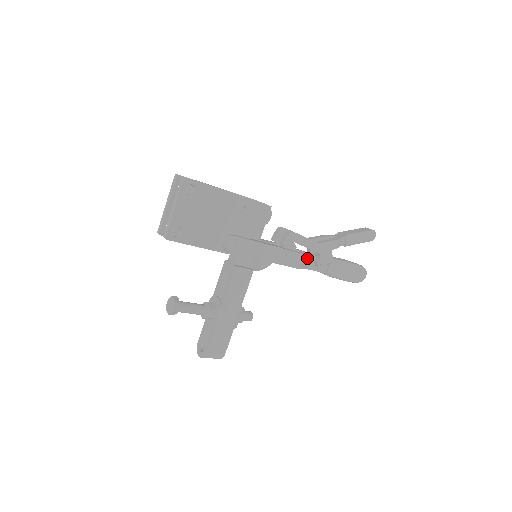
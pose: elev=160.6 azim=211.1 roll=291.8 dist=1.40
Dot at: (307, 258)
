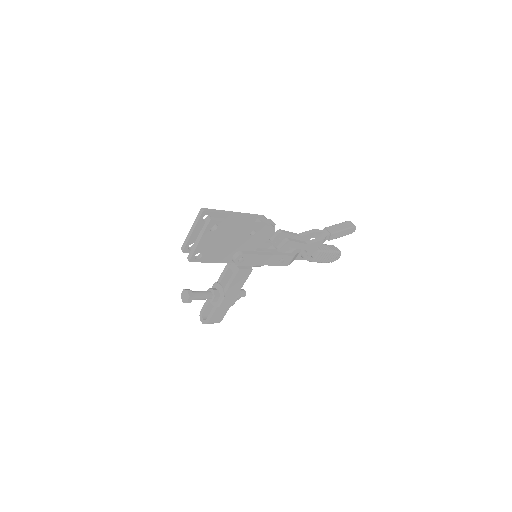
Dot at: (296, 255)
